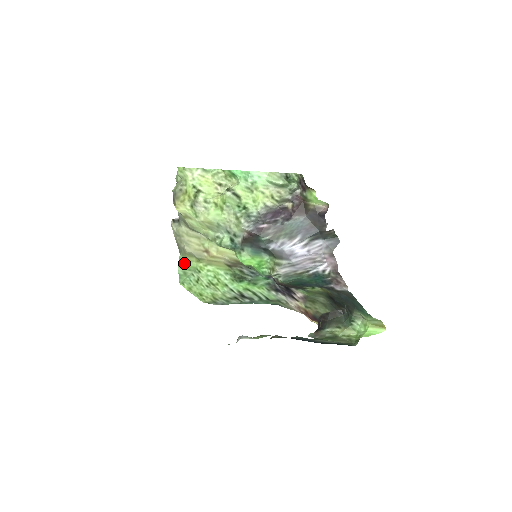
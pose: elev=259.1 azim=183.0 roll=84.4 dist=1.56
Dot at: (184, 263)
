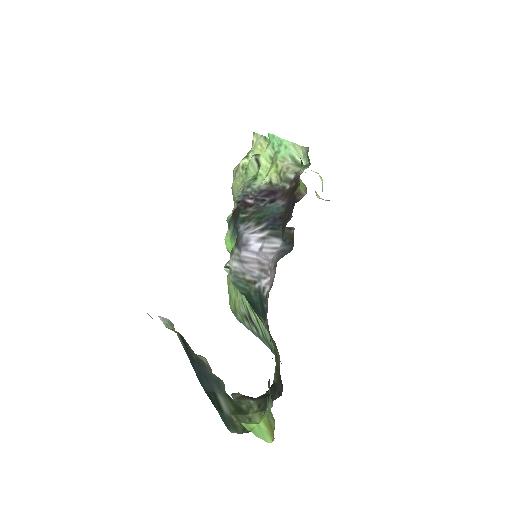
Dot at: occluded
